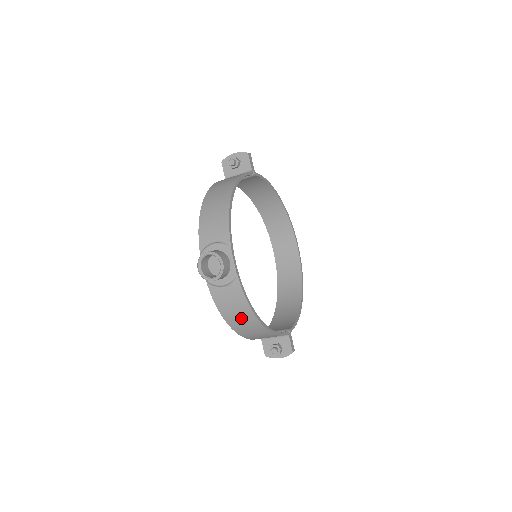
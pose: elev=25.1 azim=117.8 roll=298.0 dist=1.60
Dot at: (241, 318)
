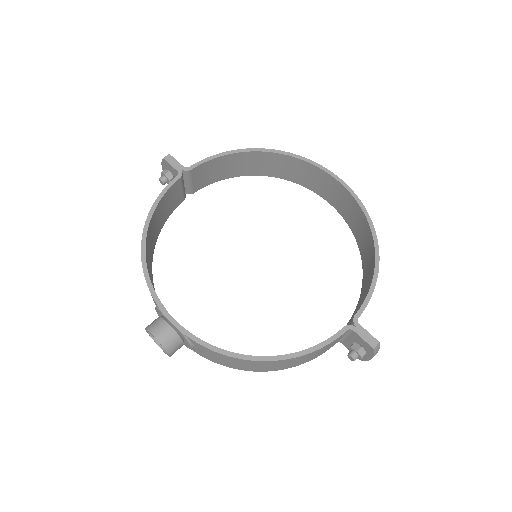
Dot at: (245, 365)
